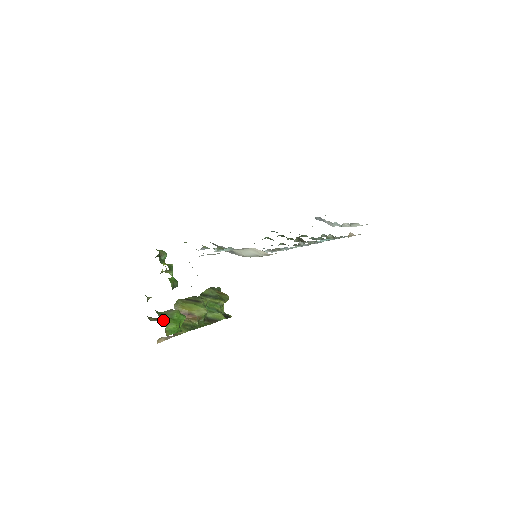
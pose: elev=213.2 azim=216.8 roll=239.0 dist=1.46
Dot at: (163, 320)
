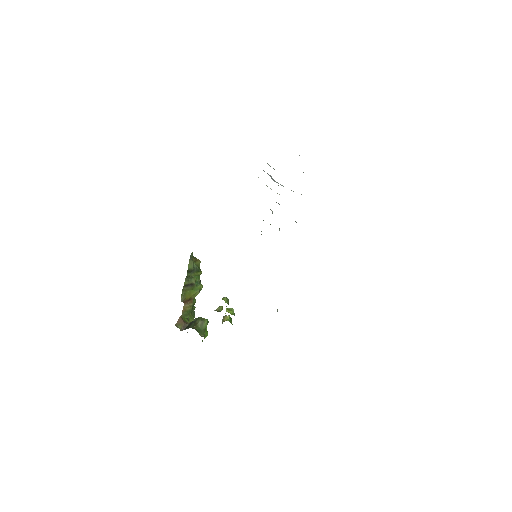
Dot at: (181, 320)
